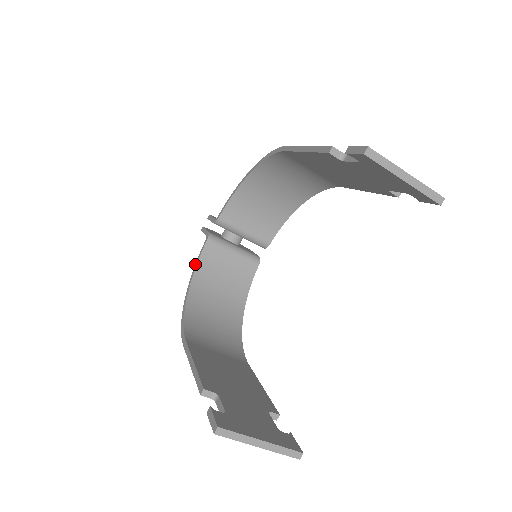
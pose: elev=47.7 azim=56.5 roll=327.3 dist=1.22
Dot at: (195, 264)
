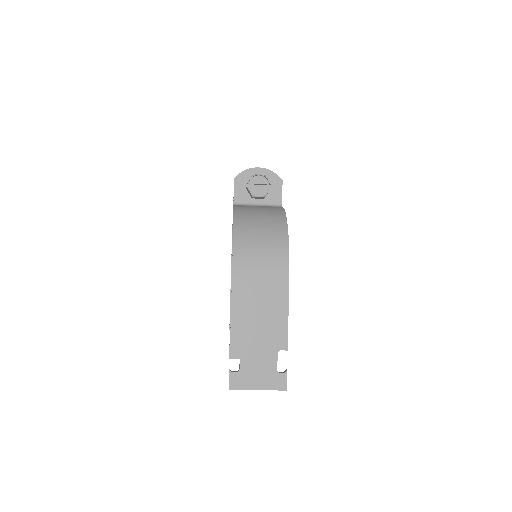
Dot at: occluded
